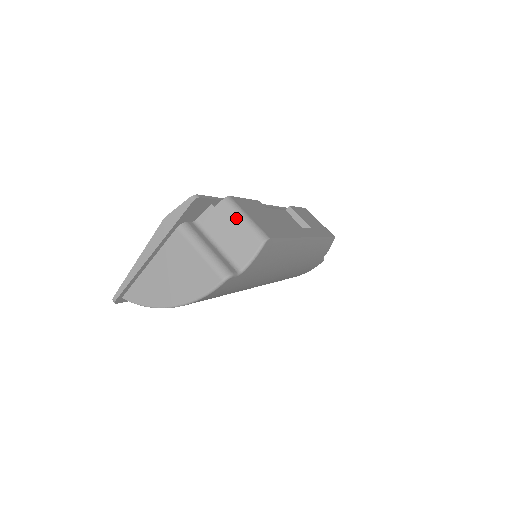
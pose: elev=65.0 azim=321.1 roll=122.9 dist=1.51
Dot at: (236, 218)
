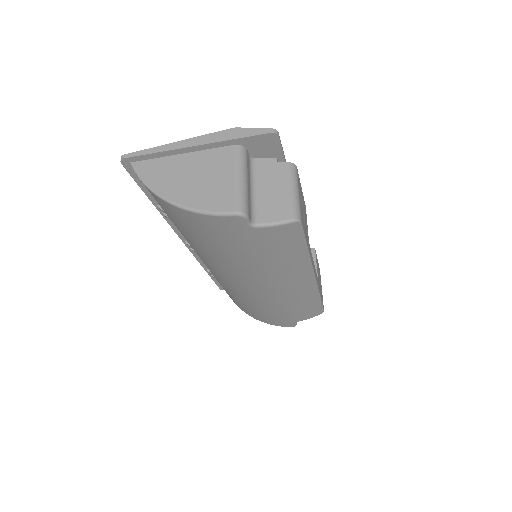
Dot at: (288, 184)
